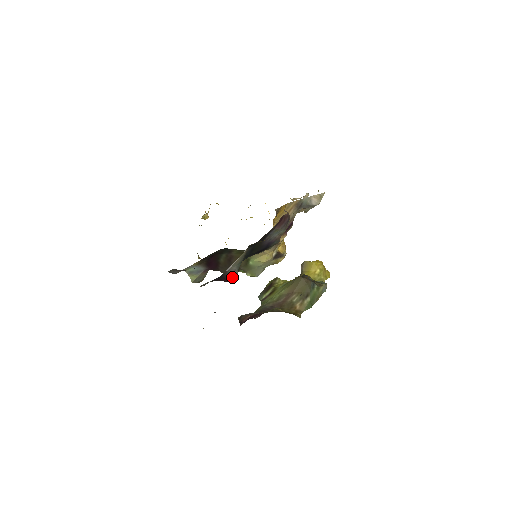
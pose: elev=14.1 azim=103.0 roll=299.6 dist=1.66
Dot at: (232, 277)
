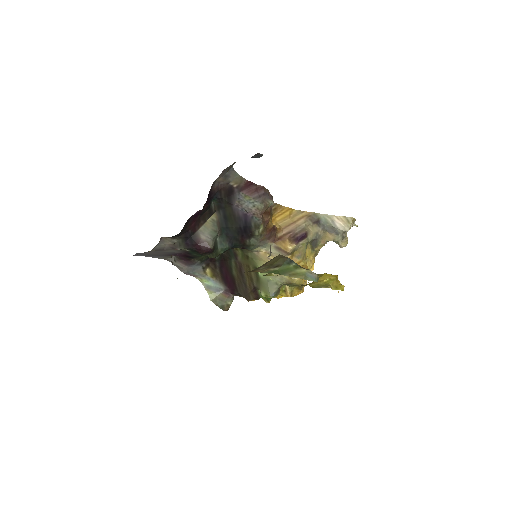
Dot at: (205, 245)
